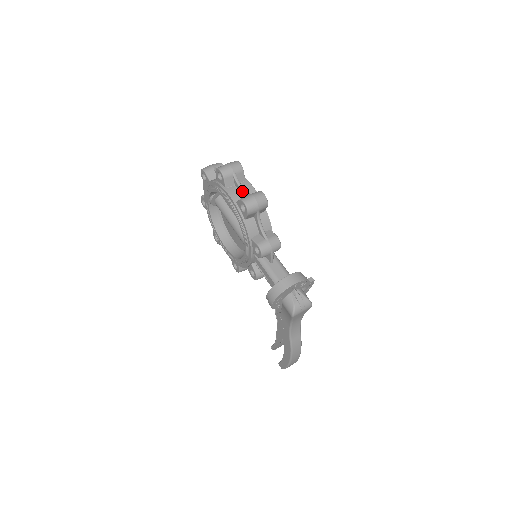
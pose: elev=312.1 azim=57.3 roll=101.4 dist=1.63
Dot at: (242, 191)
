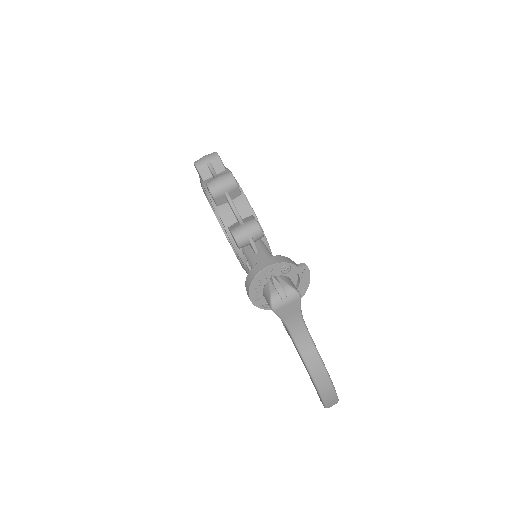
Dot at: occluded
